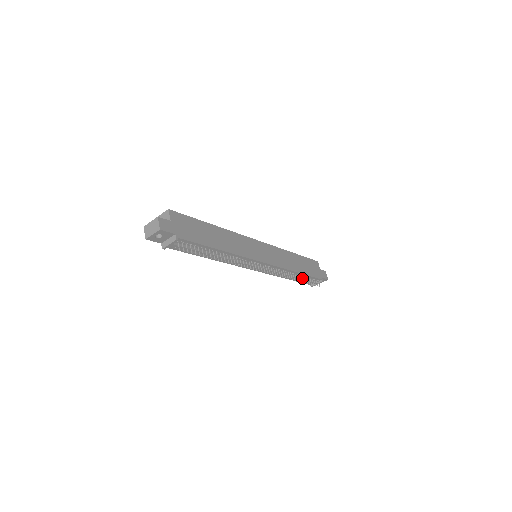
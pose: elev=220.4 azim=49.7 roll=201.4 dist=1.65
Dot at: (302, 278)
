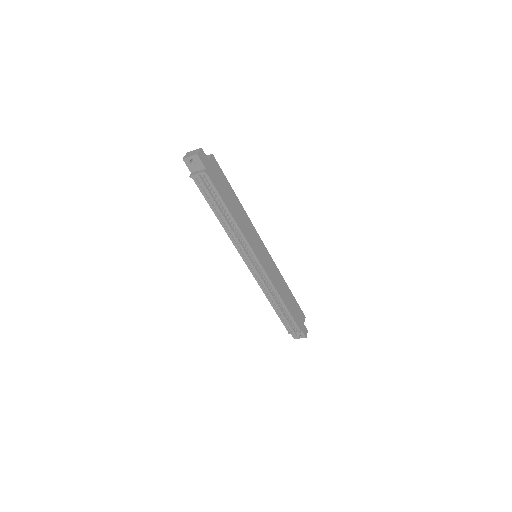
Dot at: (284, 311)
